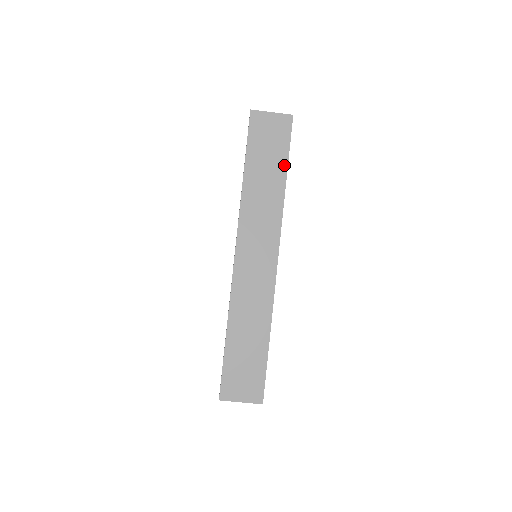
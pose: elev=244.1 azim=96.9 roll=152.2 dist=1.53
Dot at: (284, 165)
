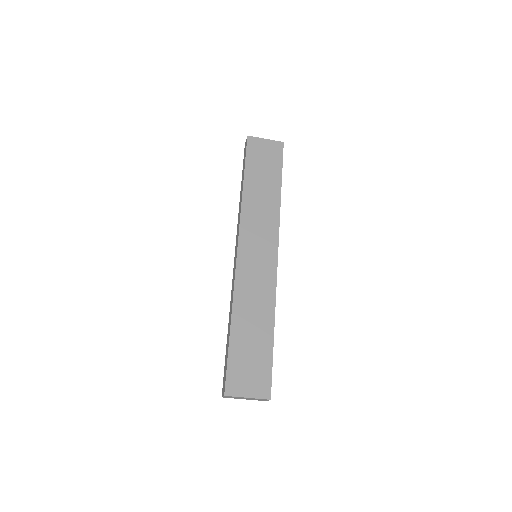
Dot at: (278, 179)
